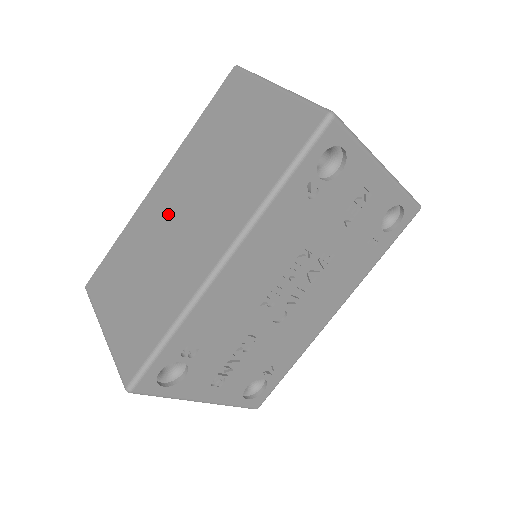
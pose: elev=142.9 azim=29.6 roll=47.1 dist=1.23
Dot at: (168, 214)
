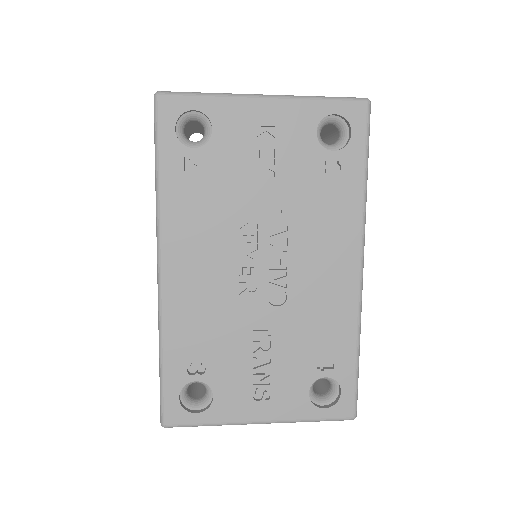
Dot at: occluded
